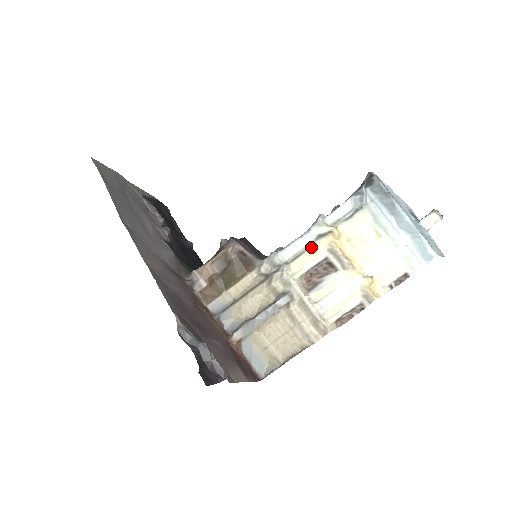
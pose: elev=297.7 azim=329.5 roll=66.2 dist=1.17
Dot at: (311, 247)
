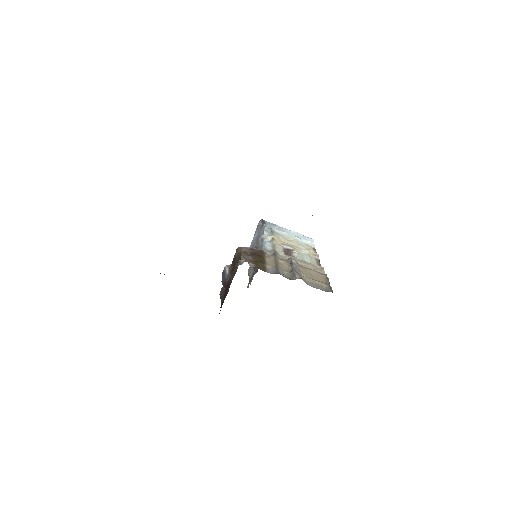
Dot at: (274, 244)
